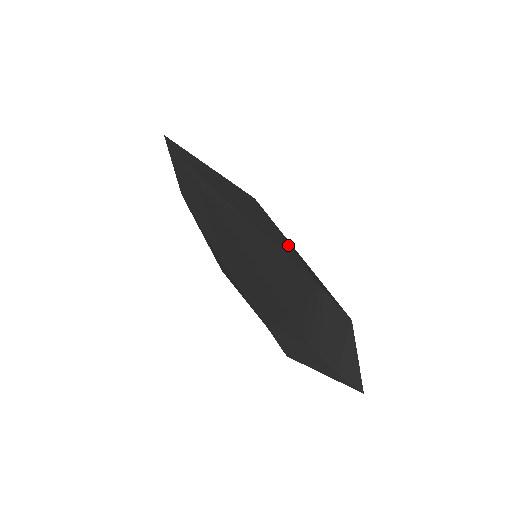
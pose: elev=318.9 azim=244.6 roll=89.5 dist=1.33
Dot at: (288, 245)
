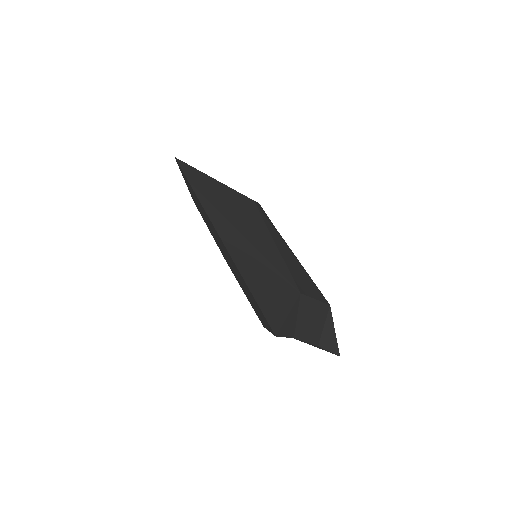
Dot at: (279, 254)
